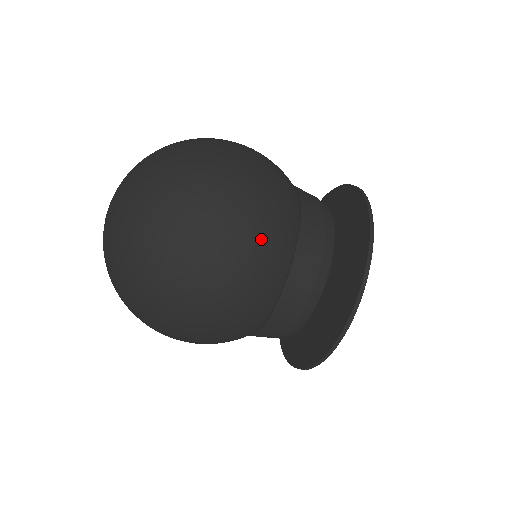
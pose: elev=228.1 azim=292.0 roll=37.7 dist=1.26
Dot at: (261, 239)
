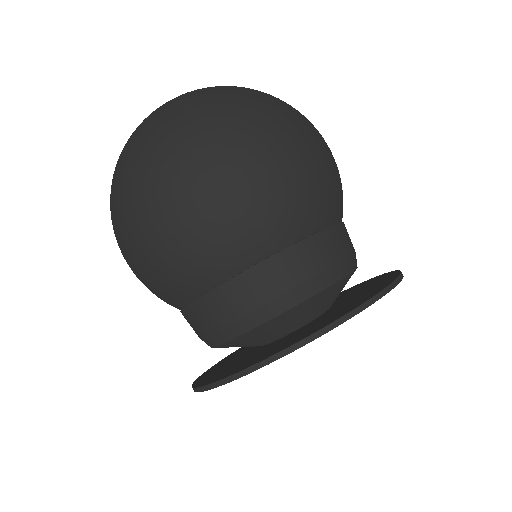
Dot at: (318, 174)
